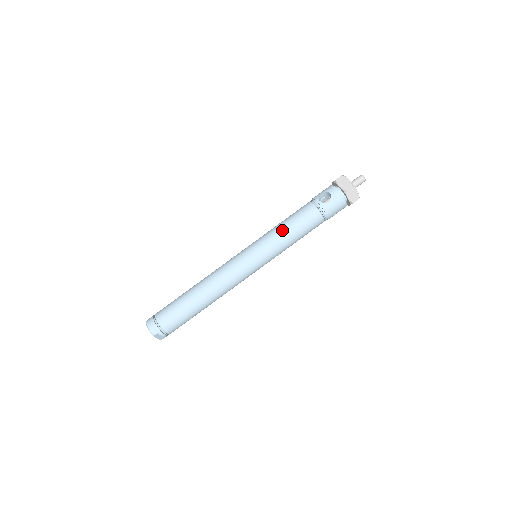
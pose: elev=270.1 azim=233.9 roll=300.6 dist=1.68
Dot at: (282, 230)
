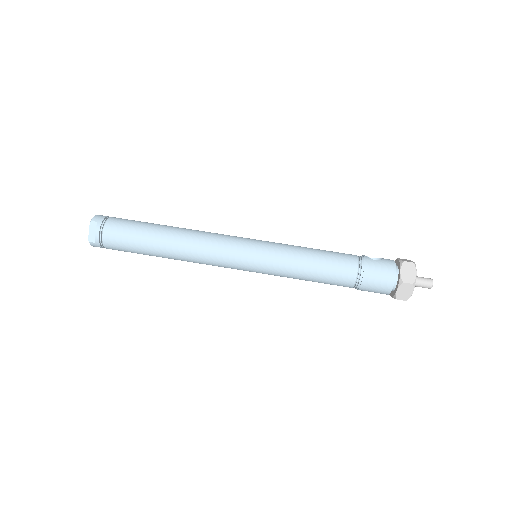
Dot at: (305, 247)
